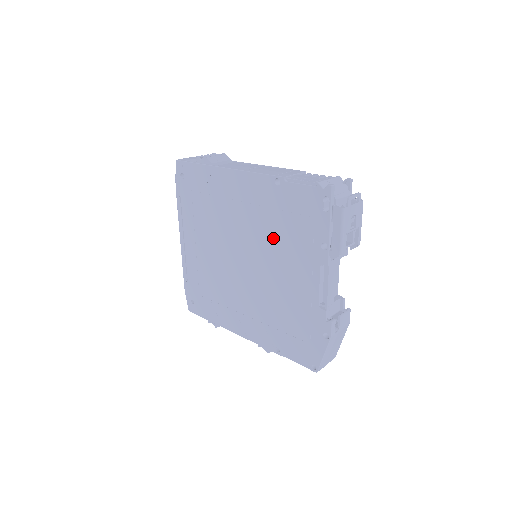
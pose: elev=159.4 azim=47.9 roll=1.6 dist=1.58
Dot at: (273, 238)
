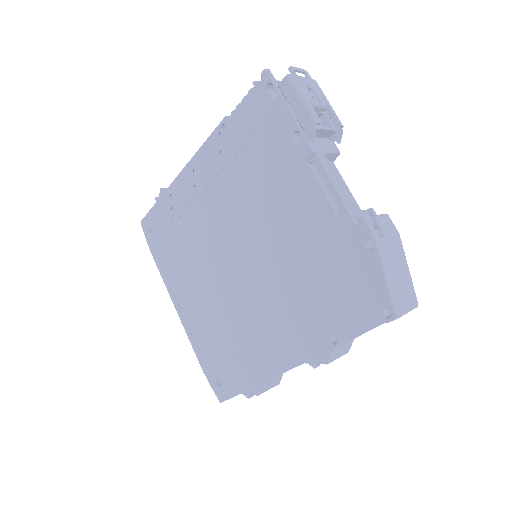
Dot at: (249, 192)
